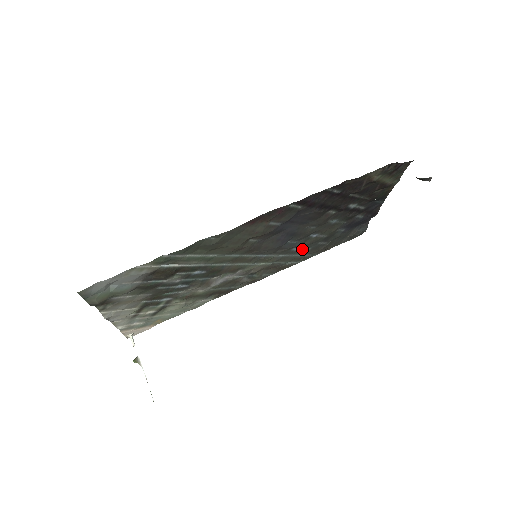
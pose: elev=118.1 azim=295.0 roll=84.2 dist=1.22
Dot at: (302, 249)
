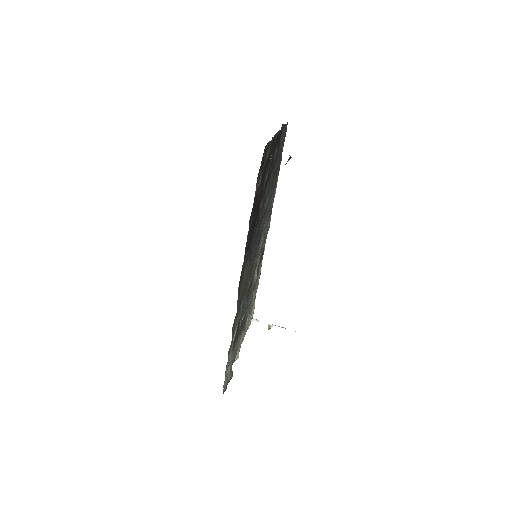
Dot at: occluded
